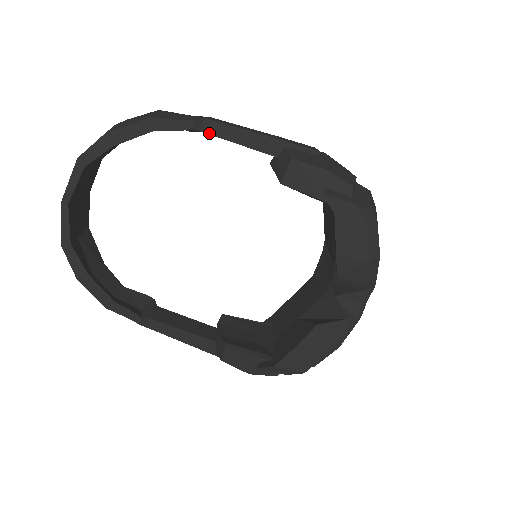
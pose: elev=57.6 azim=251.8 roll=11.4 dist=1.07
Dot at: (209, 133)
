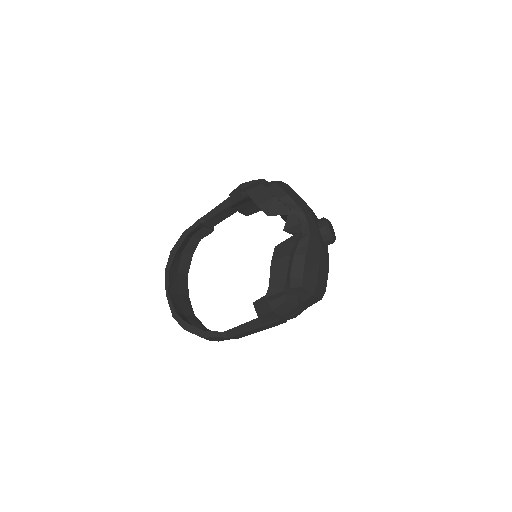
Dot at: (207, 220)
